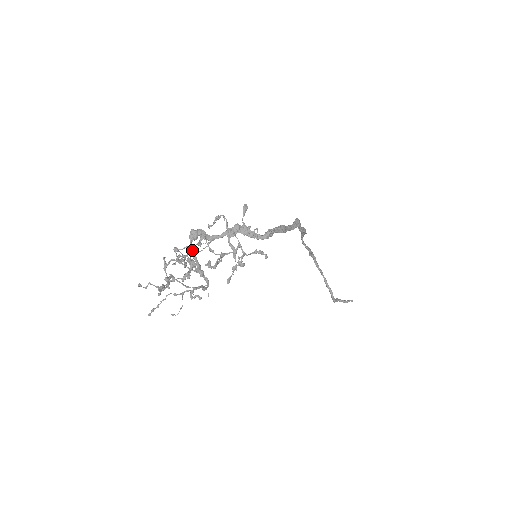
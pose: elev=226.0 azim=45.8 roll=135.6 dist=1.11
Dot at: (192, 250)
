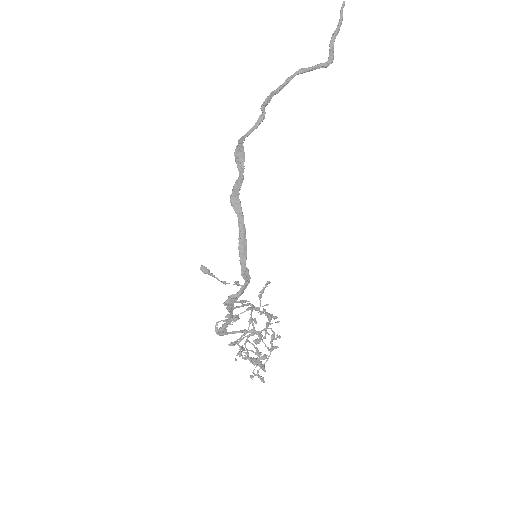
Dot at: (235, 332)
